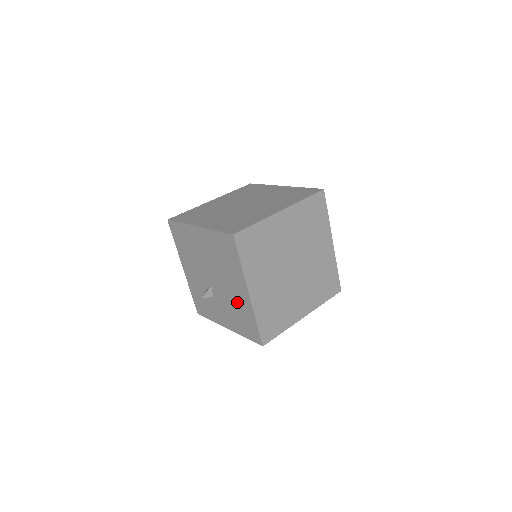
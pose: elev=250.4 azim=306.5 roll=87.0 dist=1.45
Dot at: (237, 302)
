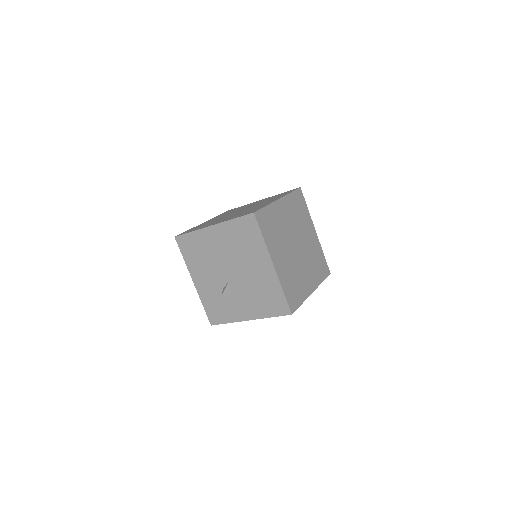
Dot at: (260, 282)
